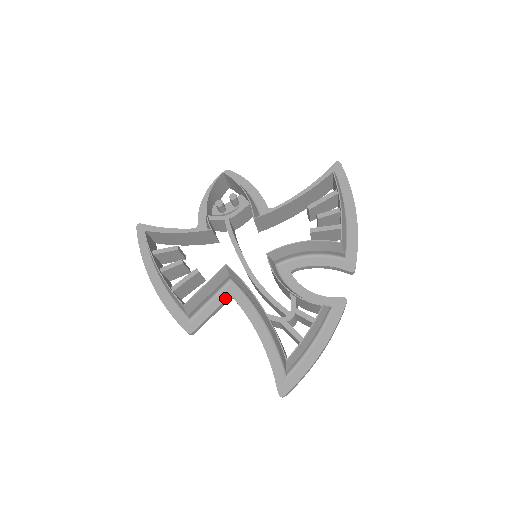
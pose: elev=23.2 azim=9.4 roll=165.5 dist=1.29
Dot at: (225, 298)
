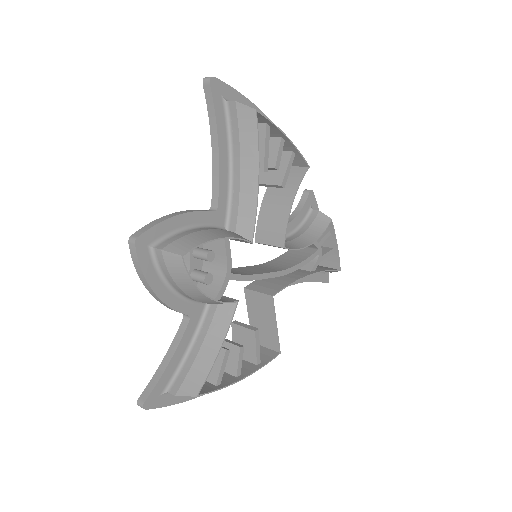
Dot at: occluded
